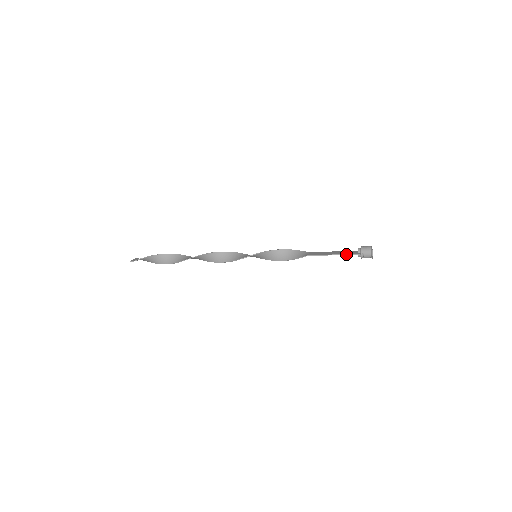
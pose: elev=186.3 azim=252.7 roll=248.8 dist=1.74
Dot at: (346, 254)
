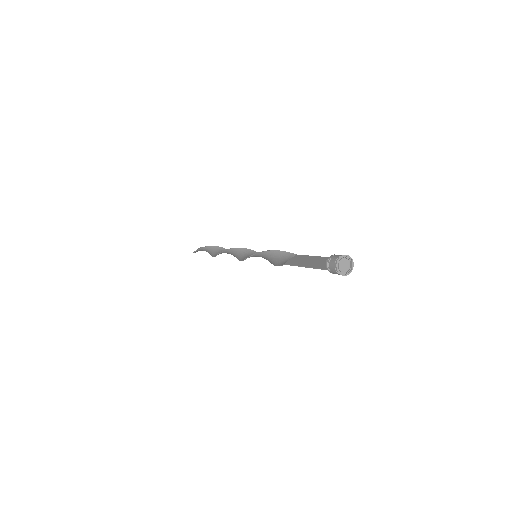
Dot at: (314, 268)
